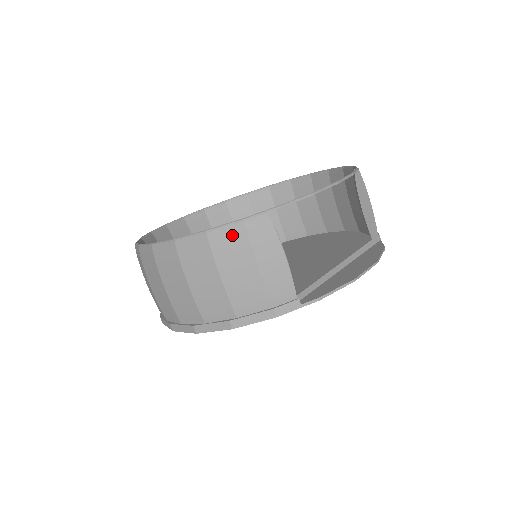
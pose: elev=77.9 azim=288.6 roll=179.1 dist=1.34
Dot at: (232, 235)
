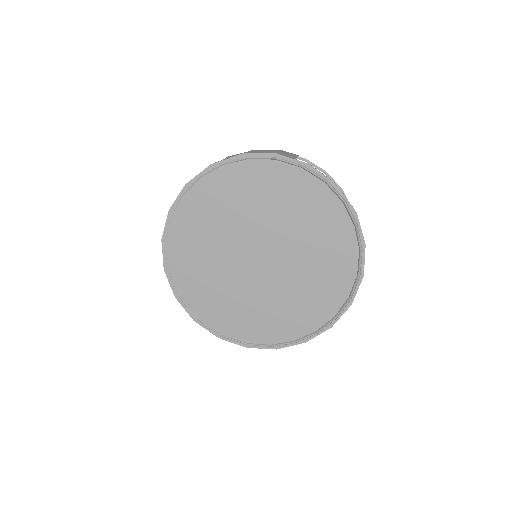
Dot at: occluded
